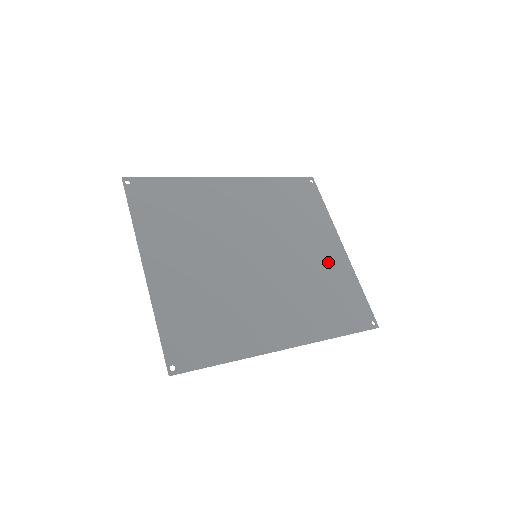
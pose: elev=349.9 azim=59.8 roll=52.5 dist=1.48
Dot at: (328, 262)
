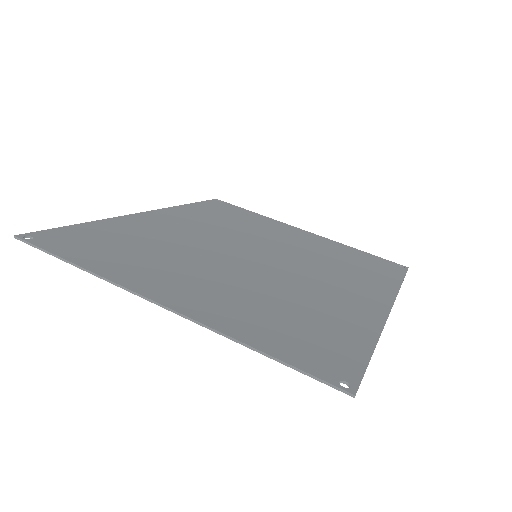
Dot at: (312, 242)
